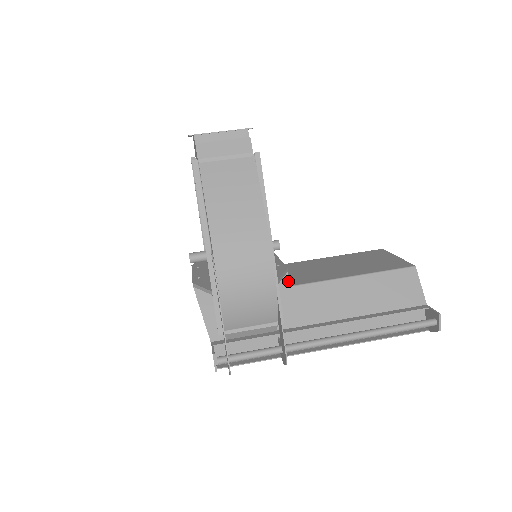
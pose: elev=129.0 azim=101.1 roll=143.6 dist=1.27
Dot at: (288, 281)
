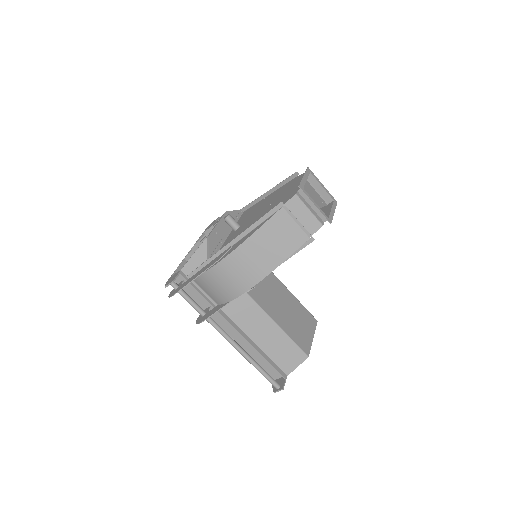
Dot at: occluded
